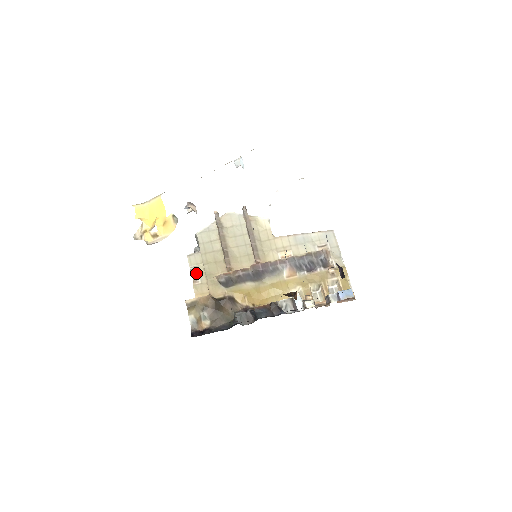
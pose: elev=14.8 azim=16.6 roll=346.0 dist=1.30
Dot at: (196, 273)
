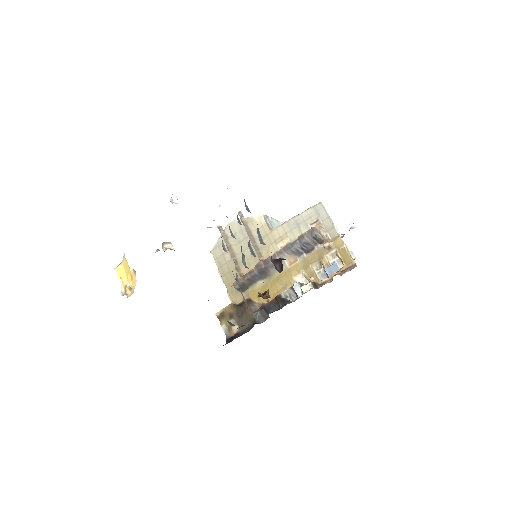
Dot at: occluded
